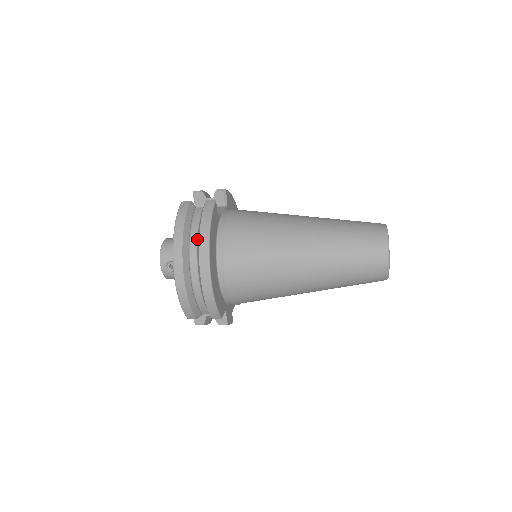
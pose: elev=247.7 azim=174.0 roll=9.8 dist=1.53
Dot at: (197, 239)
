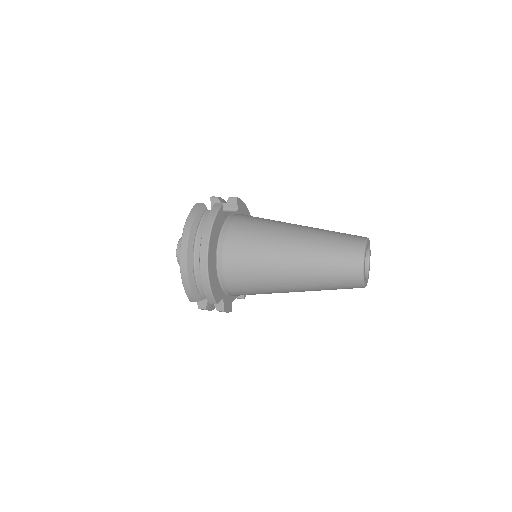
Dot at: occluded
